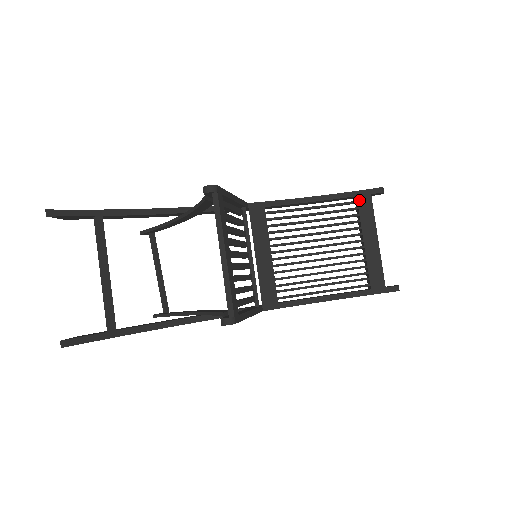
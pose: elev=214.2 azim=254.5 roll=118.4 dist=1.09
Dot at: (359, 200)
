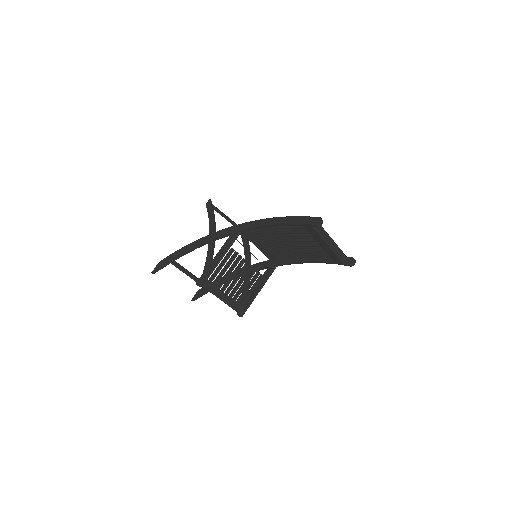
Dot at: (306, 228)
